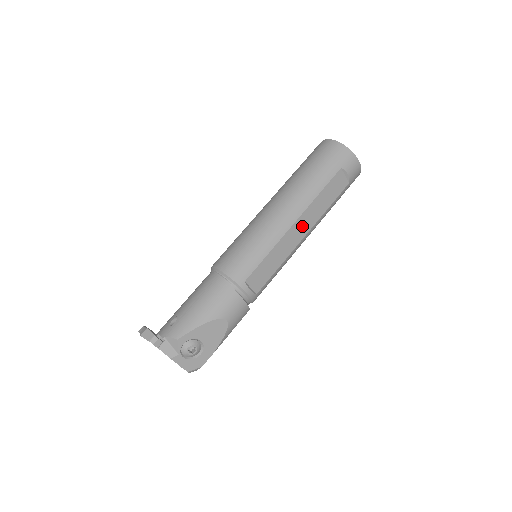
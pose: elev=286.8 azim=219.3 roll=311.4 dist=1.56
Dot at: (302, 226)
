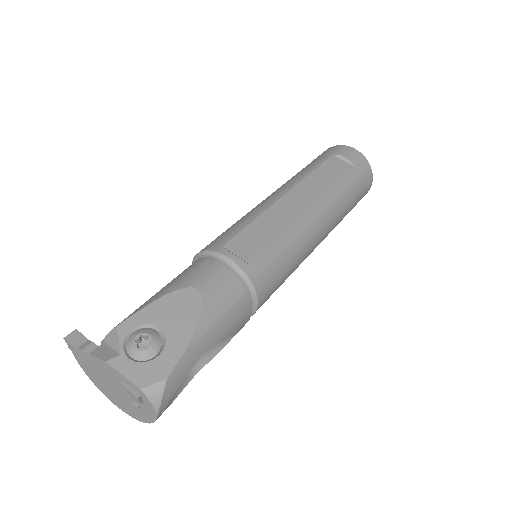
Dot at: (300, 198)
